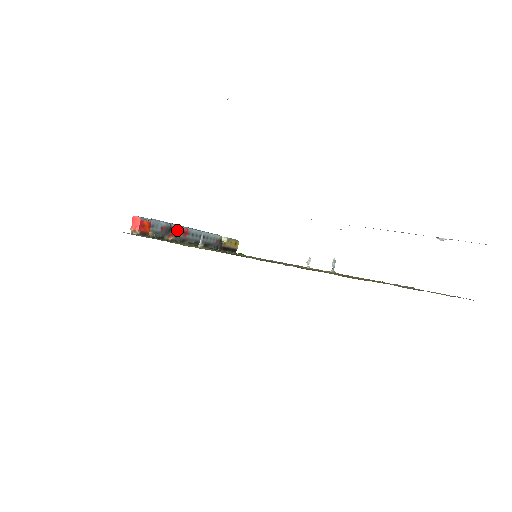
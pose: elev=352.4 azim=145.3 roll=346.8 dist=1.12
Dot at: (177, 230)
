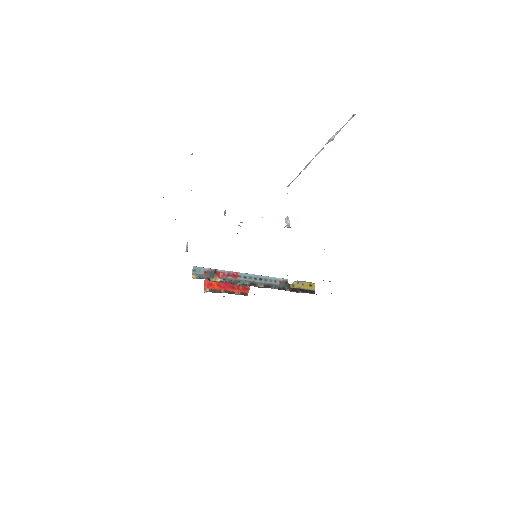
Dot at: (224, 273)
